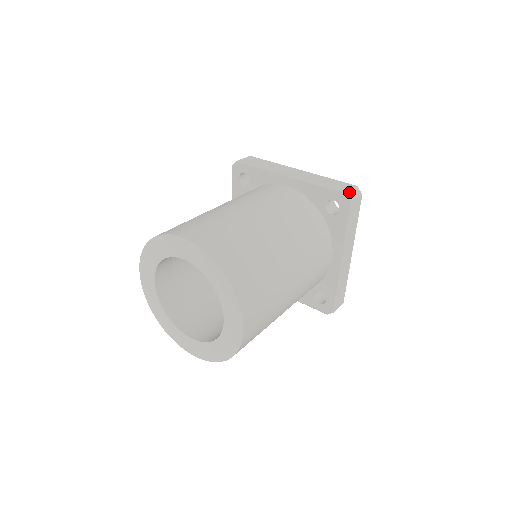
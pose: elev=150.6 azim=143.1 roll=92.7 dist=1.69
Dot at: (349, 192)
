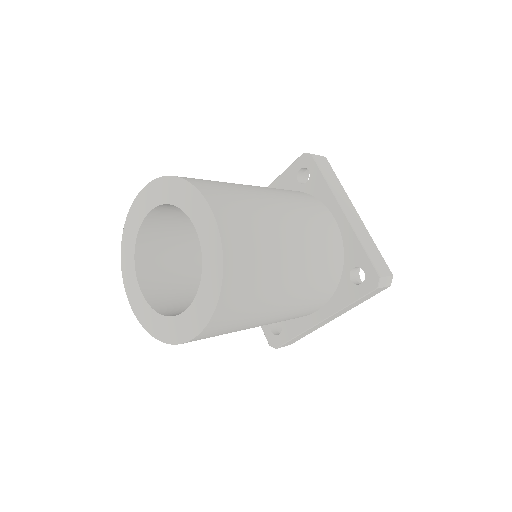
Dot at: occluded
